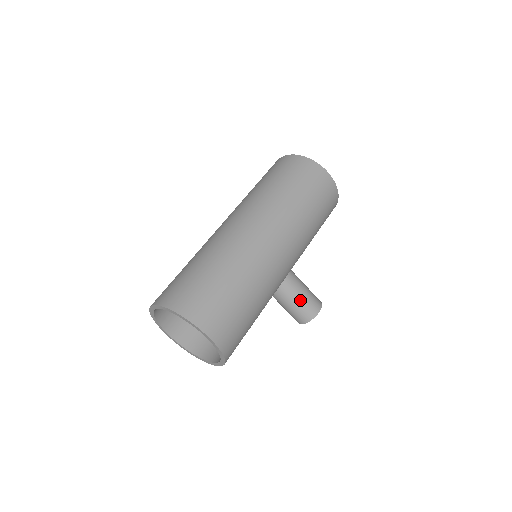
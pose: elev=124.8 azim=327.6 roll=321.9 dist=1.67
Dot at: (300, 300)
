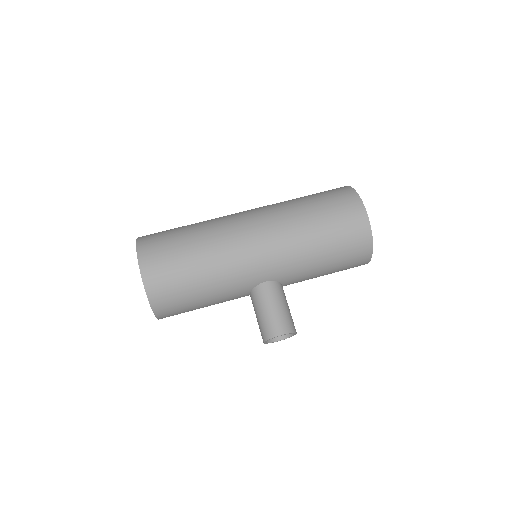
Dot at: (267, 312)
